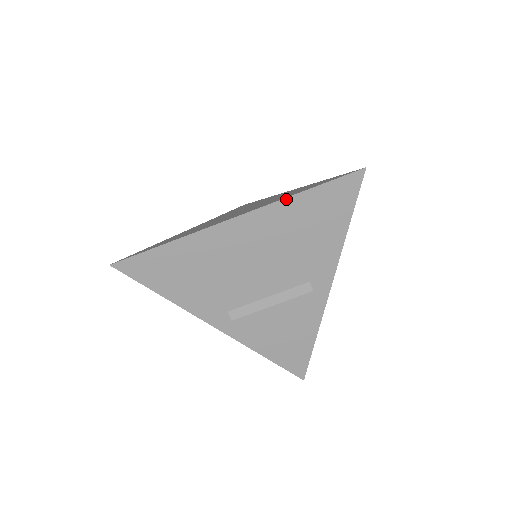
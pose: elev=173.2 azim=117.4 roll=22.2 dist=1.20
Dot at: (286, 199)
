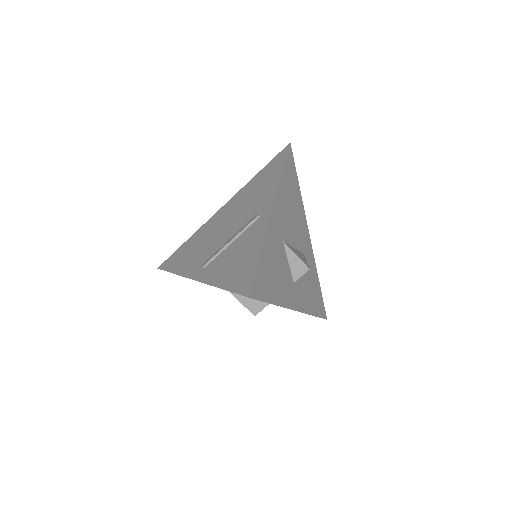
Dot at: (248, 183)
